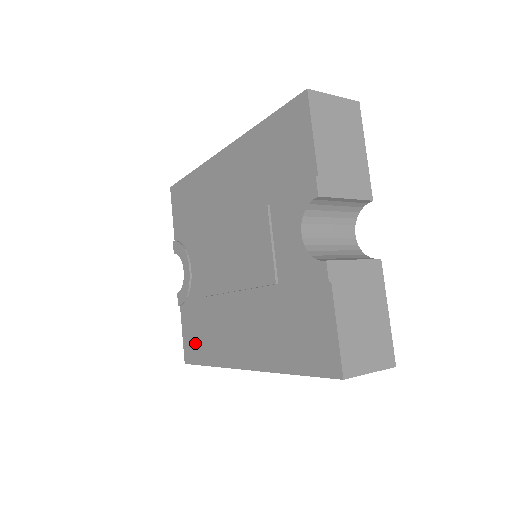
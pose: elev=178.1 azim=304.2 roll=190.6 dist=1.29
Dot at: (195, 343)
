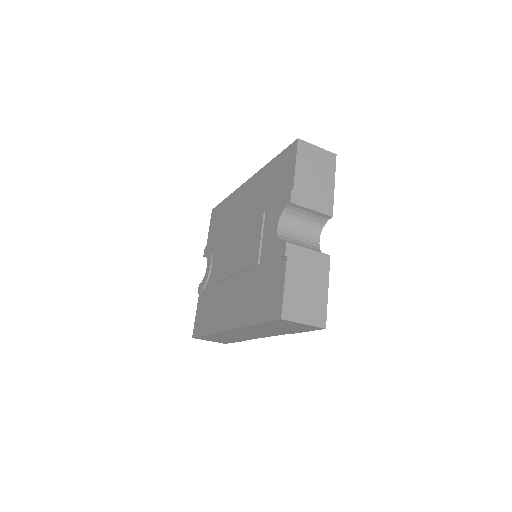
Dot at: (202, 320)
